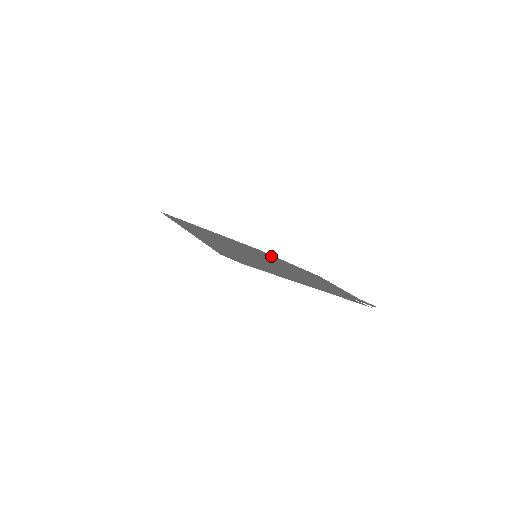
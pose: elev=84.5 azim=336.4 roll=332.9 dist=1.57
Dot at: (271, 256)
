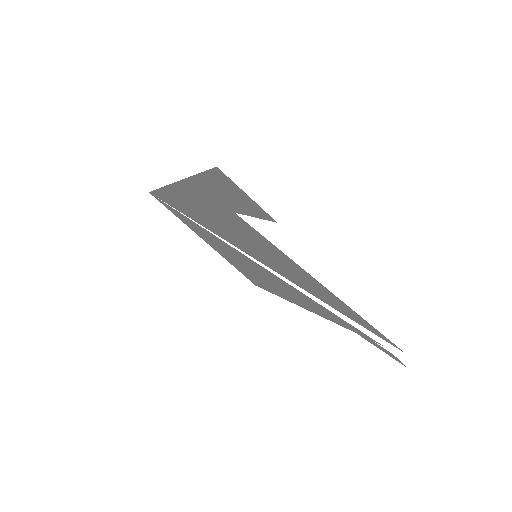
Dot at: (271, 291)
